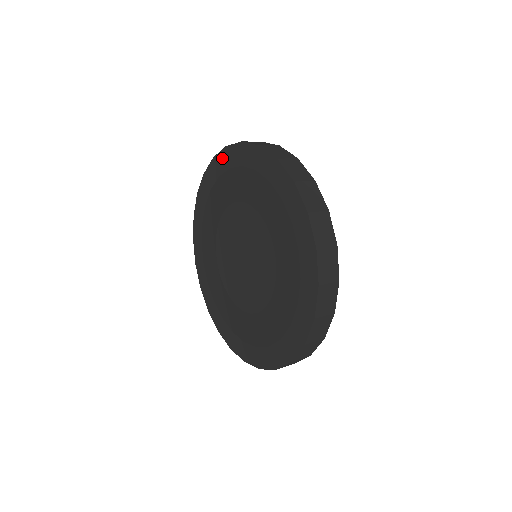
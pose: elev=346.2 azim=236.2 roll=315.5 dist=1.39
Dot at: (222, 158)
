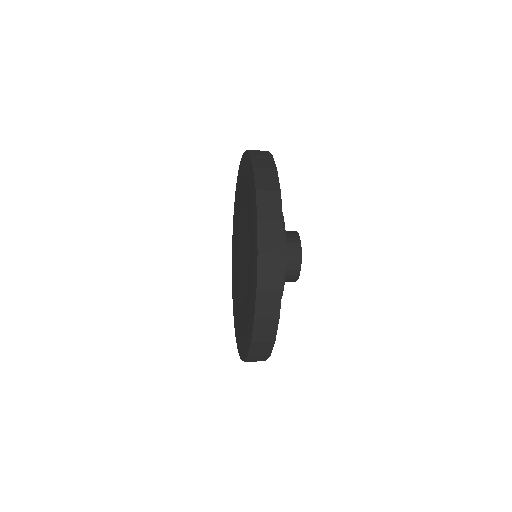
Dot at: occluded
